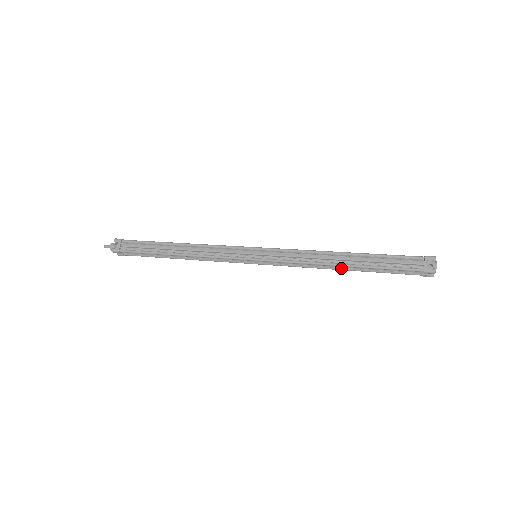
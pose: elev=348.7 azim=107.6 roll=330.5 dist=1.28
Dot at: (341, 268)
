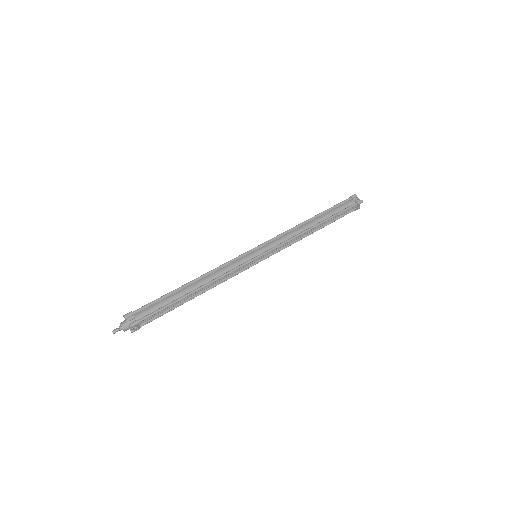
Dot at: occluded
